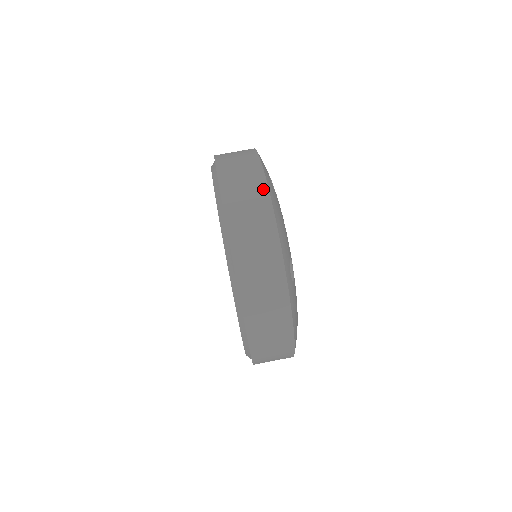
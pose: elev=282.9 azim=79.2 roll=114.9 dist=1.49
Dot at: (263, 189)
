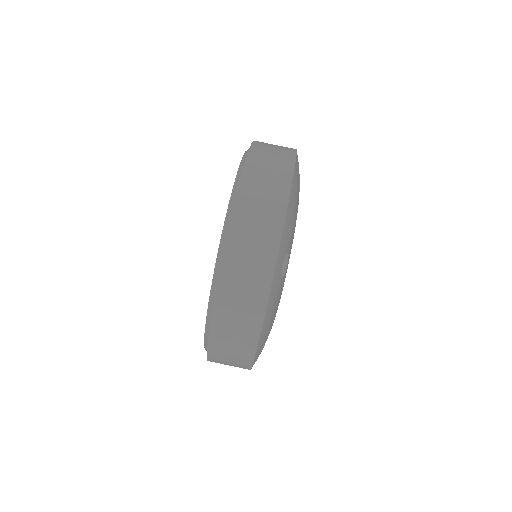
Dot at: (288, 174)
